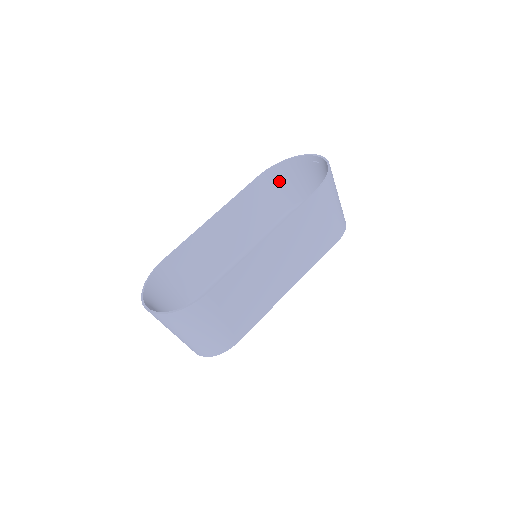
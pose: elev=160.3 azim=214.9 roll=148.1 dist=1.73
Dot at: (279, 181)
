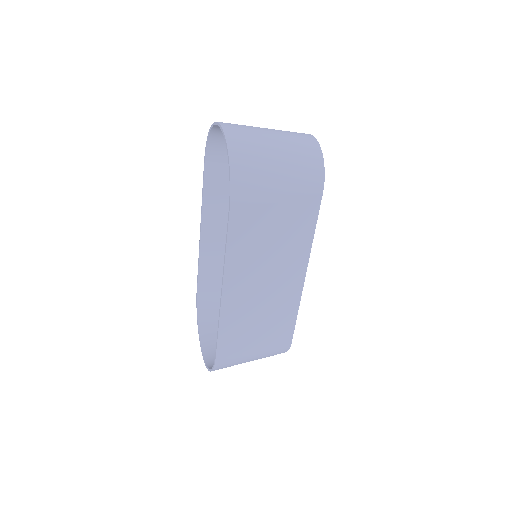
Dot at: occluded
